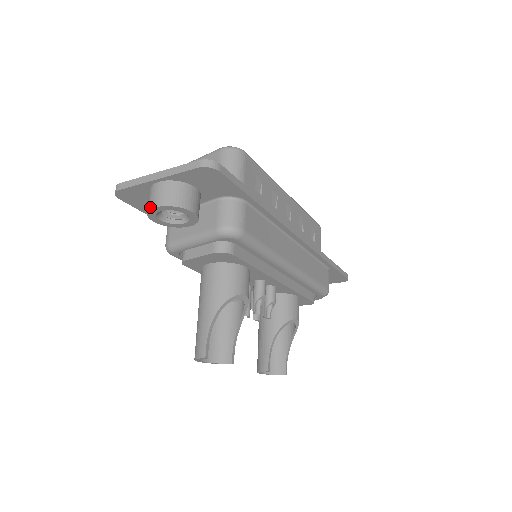
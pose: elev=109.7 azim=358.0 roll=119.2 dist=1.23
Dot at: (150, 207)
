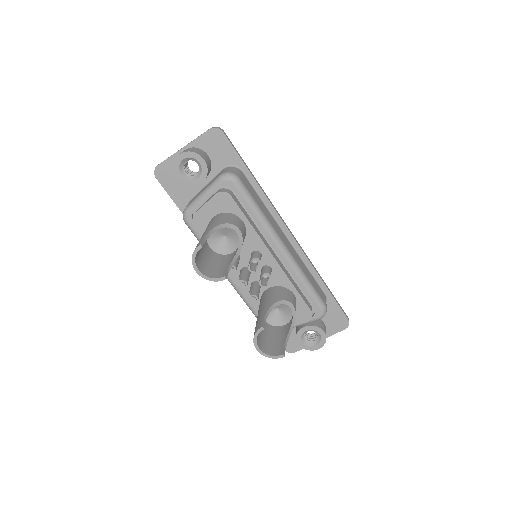
Dot at: (176, 158)
